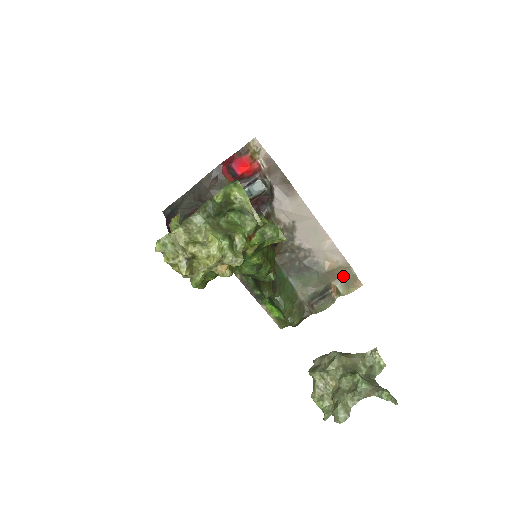
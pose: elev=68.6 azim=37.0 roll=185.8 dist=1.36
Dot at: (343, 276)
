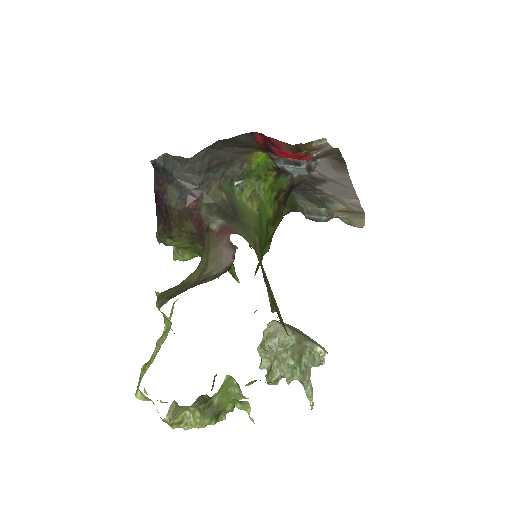
Dot at: (352, 213)
